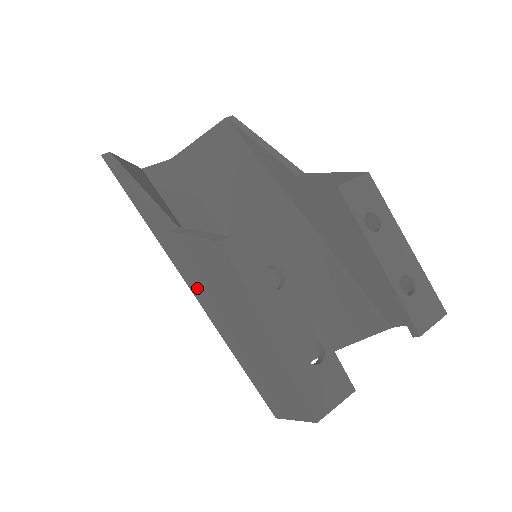
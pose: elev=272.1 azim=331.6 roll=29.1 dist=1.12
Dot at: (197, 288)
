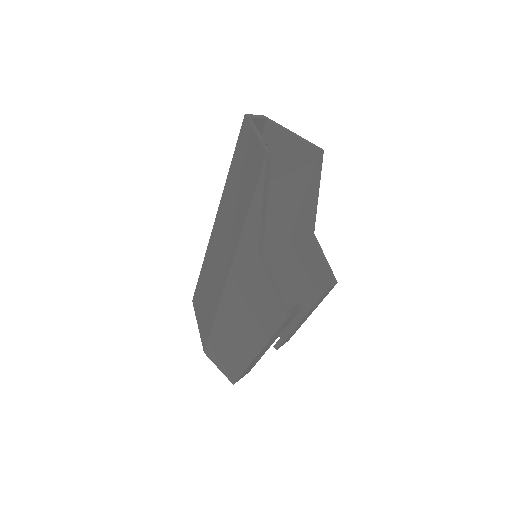
Dot at: (236, 285)
